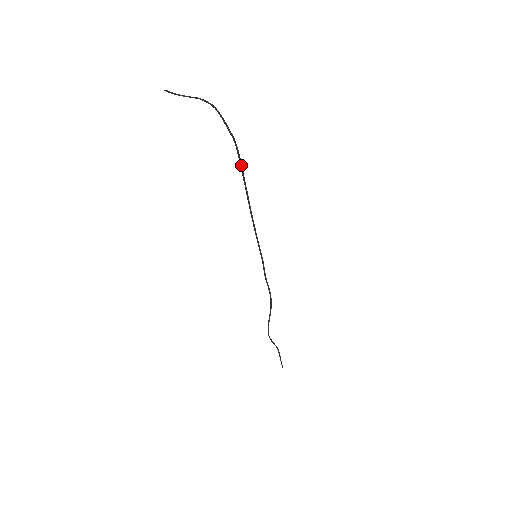
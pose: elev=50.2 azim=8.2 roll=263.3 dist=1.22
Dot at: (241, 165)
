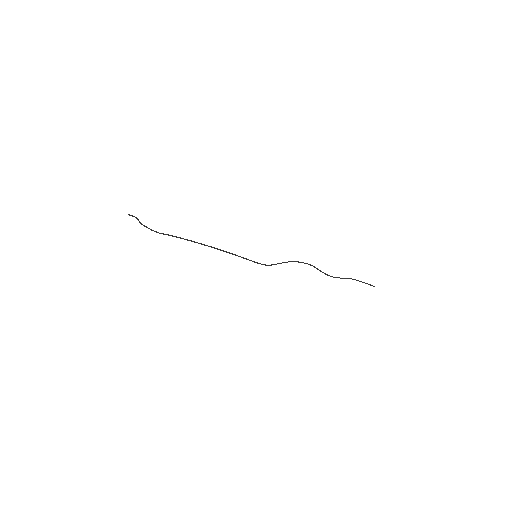
Dot at: (180, 238)
